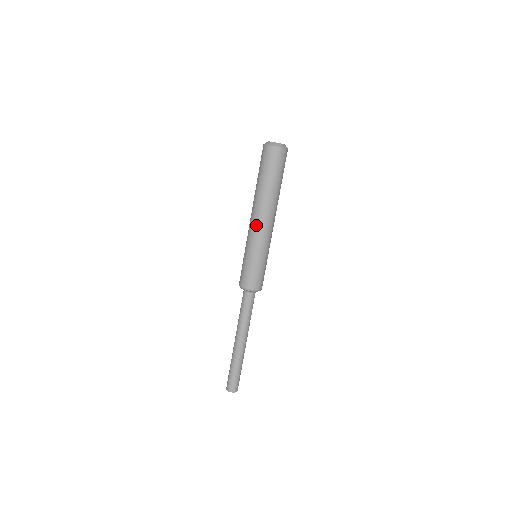
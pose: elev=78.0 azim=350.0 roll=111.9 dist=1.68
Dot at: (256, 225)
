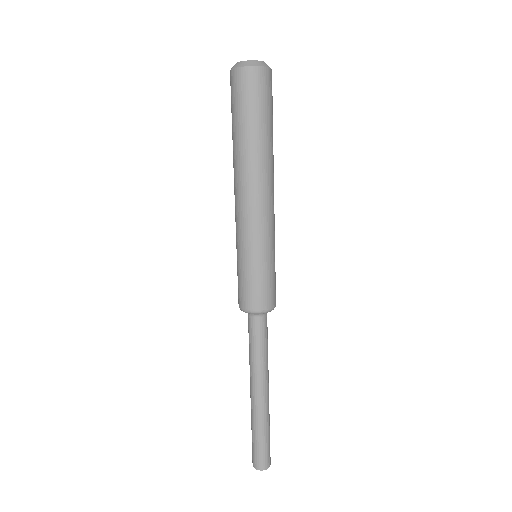
Dot at: (235, 205)
